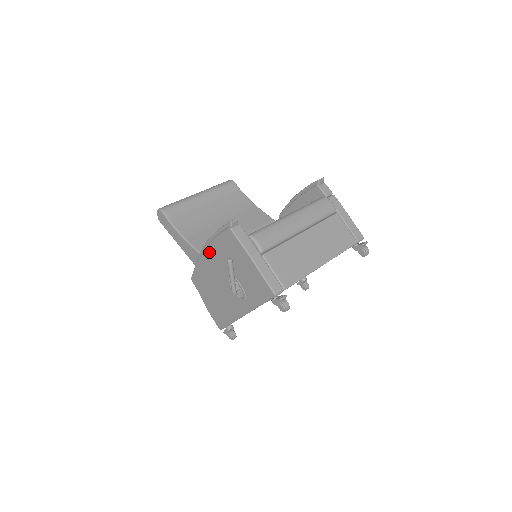
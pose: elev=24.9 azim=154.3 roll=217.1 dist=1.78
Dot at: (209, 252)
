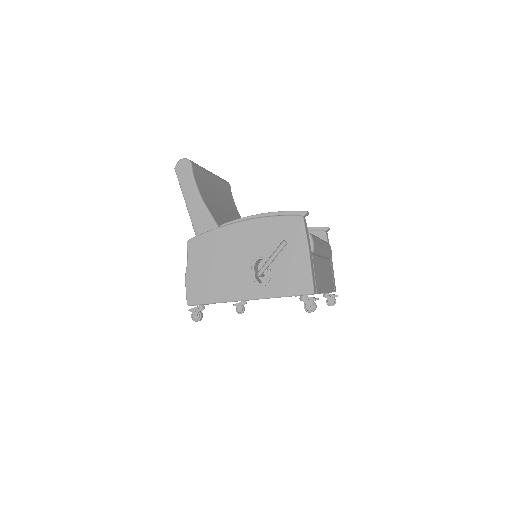
Dot at: (248, 225)
